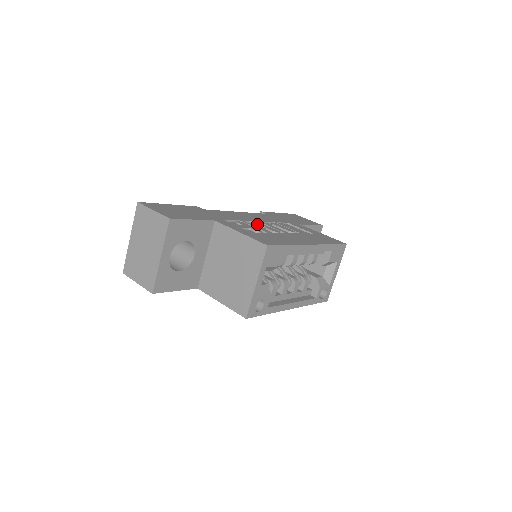
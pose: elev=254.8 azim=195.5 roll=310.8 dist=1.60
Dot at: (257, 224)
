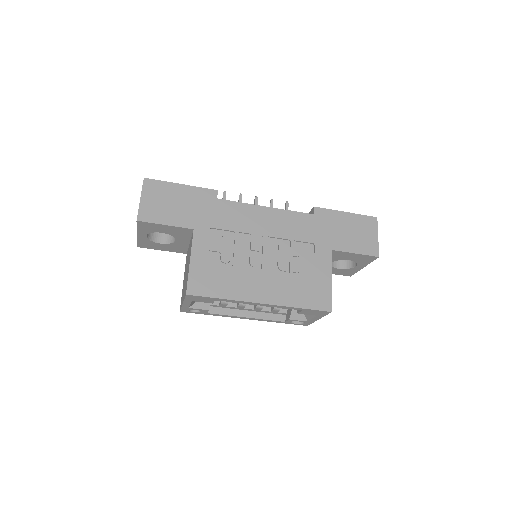
Dot at: (251, 242)
